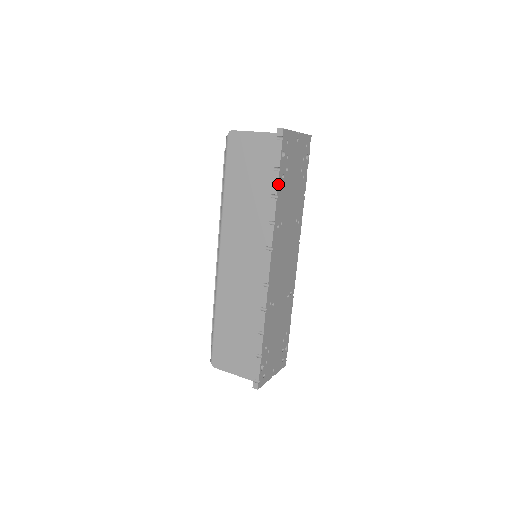
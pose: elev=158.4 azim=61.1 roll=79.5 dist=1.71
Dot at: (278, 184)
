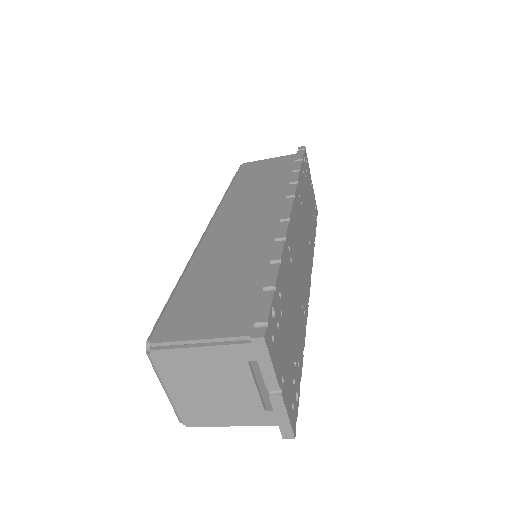
Dot at: (301, 166)
